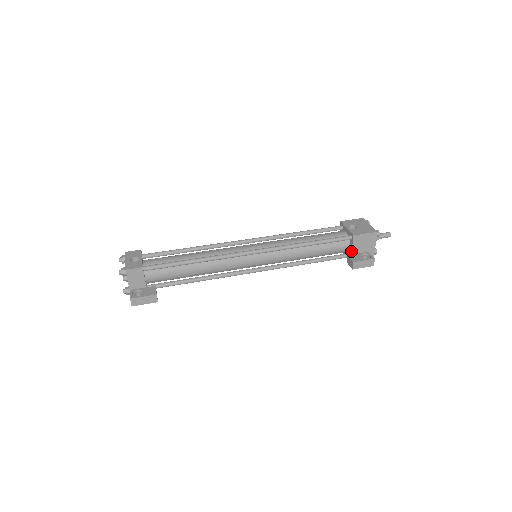
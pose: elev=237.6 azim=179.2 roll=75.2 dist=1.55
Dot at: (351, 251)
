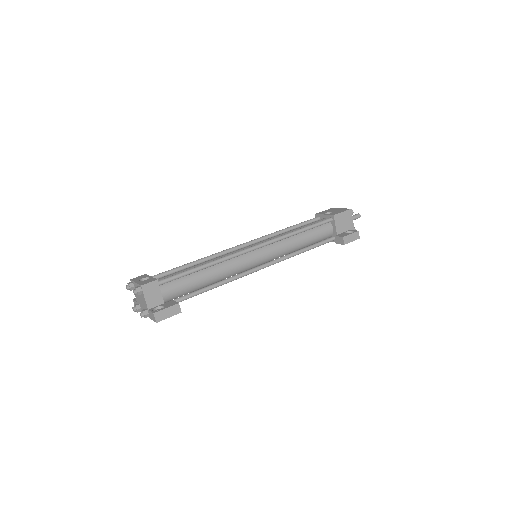
Dot at: (336, 231)
